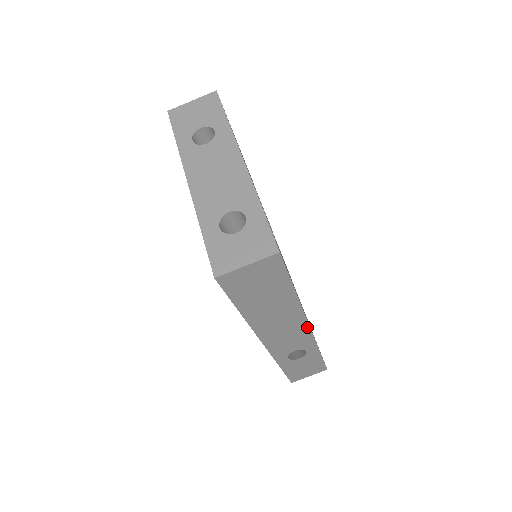
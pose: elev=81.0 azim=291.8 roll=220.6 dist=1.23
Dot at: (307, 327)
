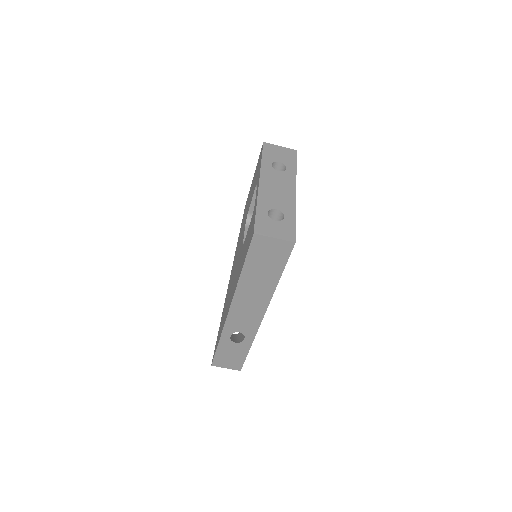
Dot at: (262, 315)
